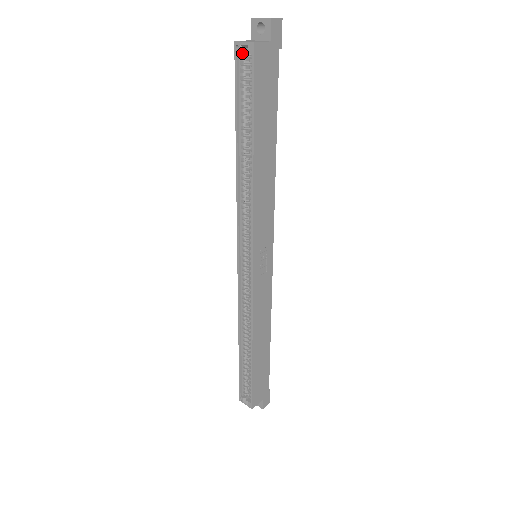
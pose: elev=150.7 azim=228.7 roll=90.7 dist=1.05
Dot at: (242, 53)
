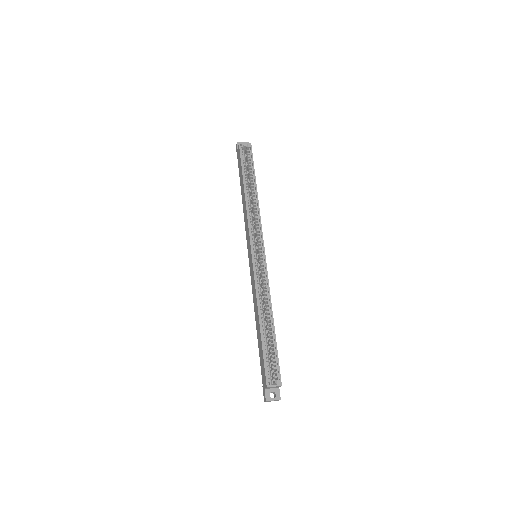
Dot at: (241, 149)
